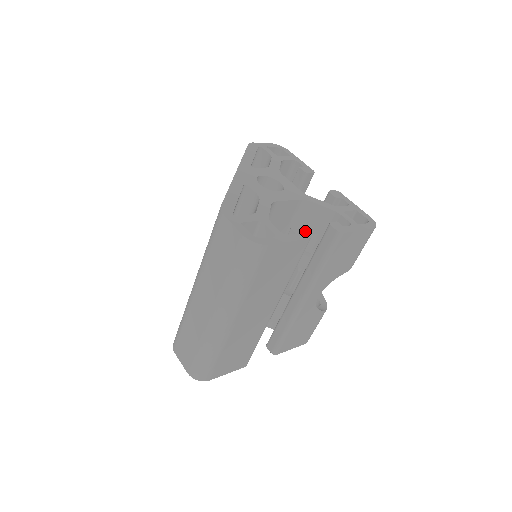
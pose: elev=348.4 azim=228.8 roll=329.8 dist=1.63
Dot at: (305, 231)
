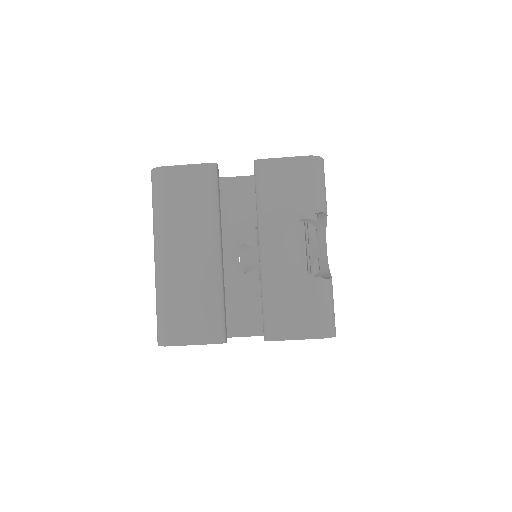
Dot at: occluded
